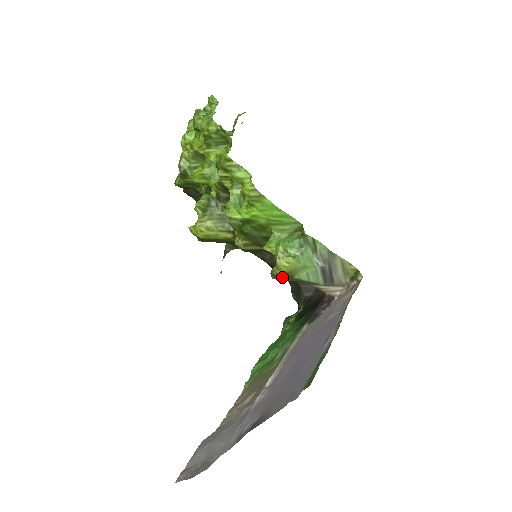
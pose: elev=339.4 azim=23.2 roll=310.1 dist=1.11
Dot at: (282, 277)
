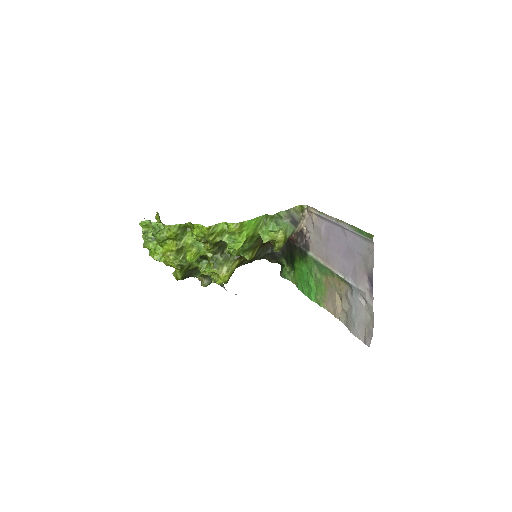
Dot at: (283, 244)
